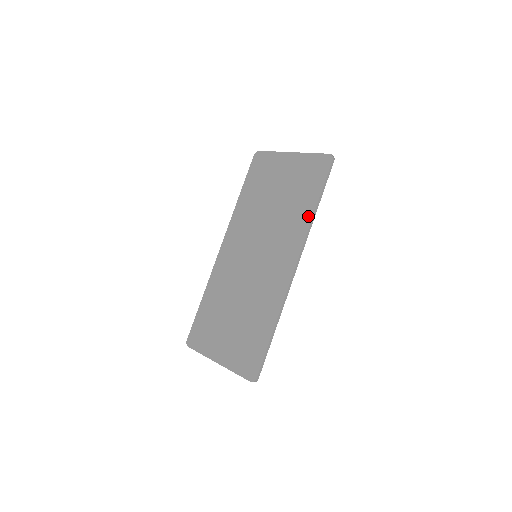
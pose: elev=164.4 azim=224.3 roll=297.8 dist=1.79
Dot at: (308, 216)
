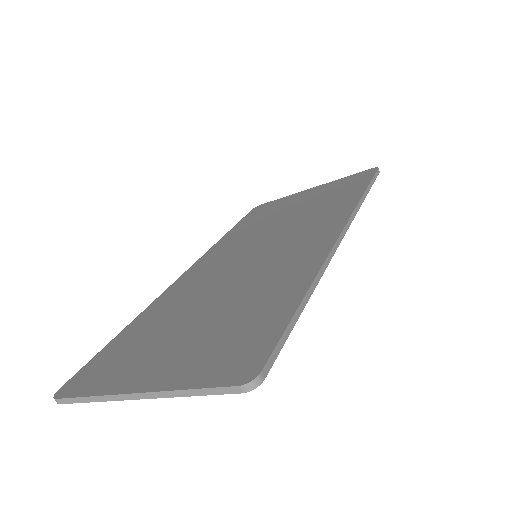
Dot at: (353, 199)
